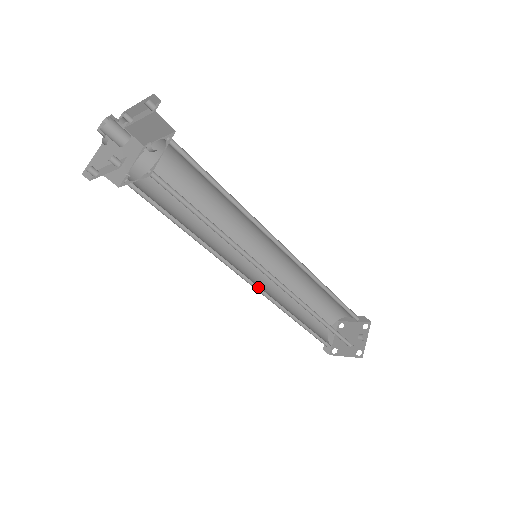
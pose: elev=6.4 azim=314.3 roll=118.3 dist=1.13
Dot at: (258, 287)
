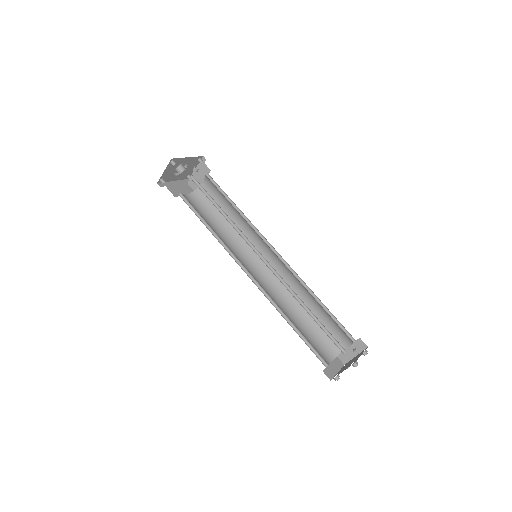
Dot at: (258, 286)
